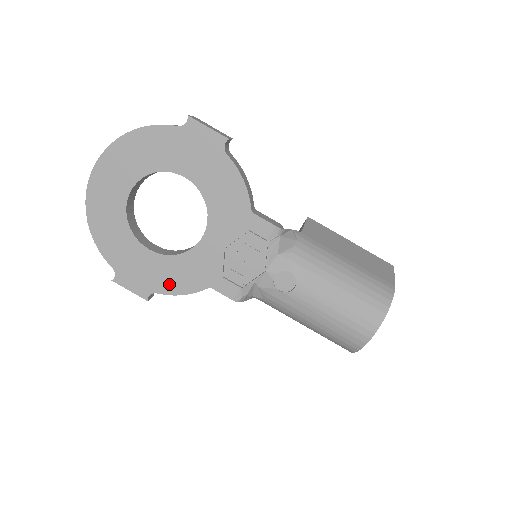
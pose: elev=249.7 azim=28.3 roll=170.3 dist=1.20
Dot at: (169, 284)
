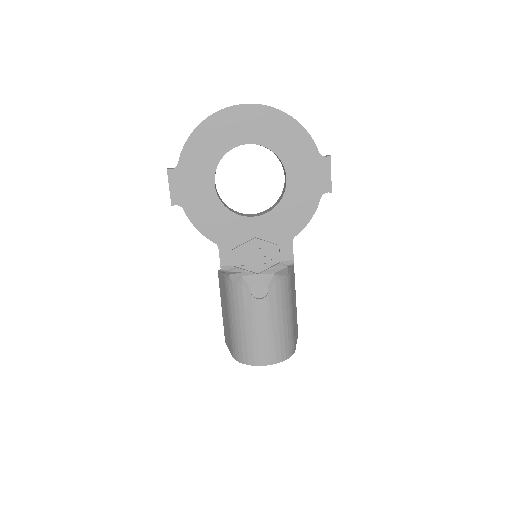
Dot at: (198, 214)
